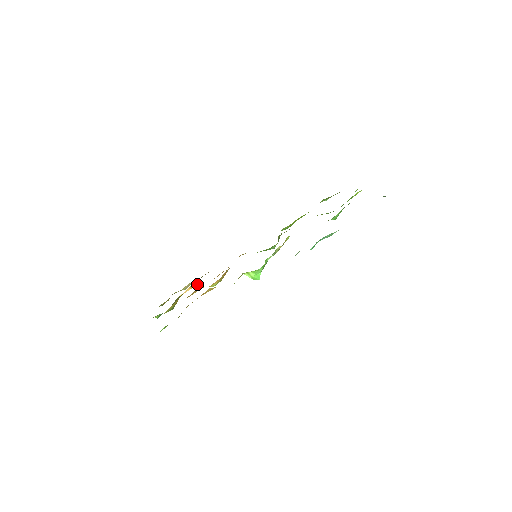
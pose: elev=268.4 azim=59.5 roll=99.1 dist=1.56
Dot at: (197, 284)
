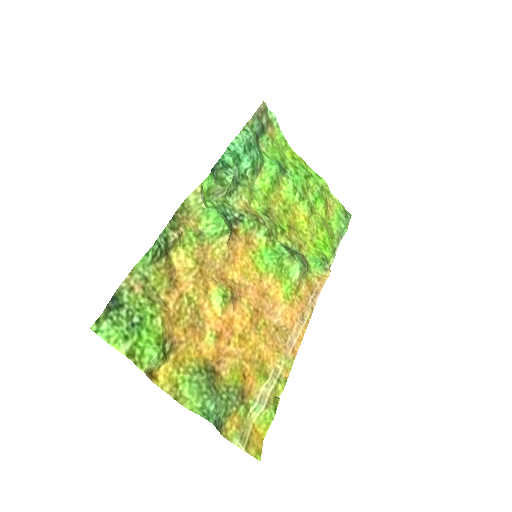
Dot at: (234, 347)
